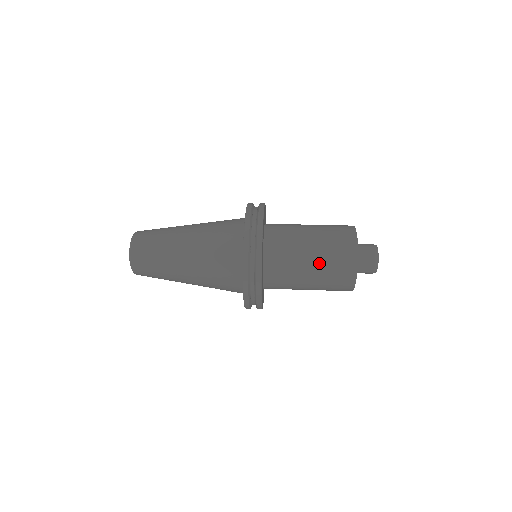
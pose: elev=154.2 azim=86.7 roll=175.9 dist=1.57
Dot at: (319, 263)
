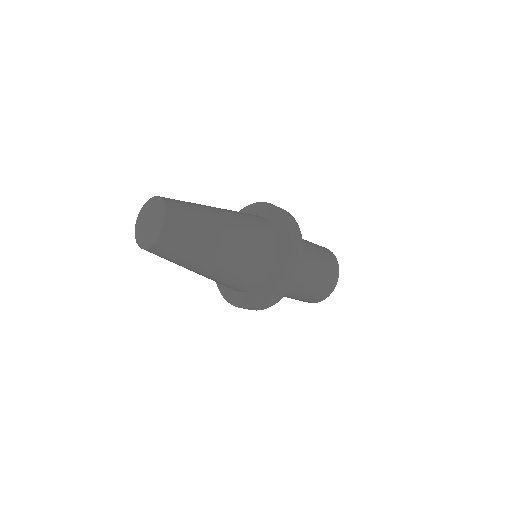
Dot at: (317, 251)
